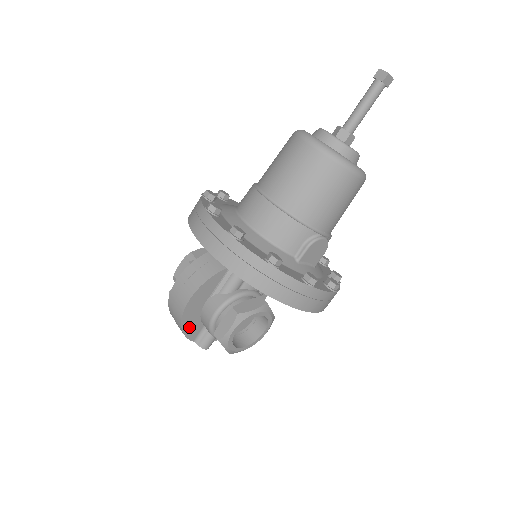
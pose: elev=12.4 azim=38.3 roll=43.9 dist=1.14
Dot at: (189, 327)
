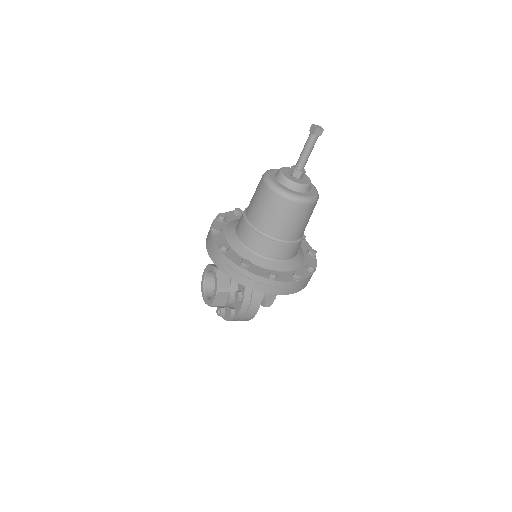
Dot at: occluded
